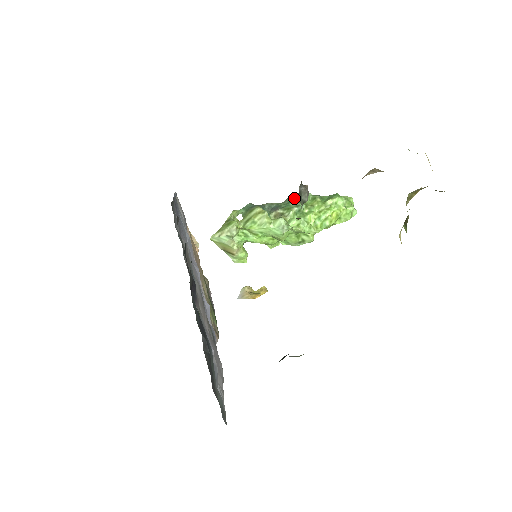
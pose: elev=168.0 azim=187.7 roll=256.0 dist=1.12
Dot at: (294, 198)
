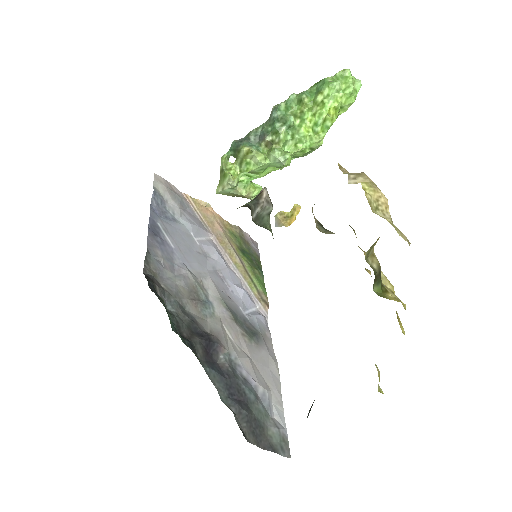
Dot at: (276, 115)
